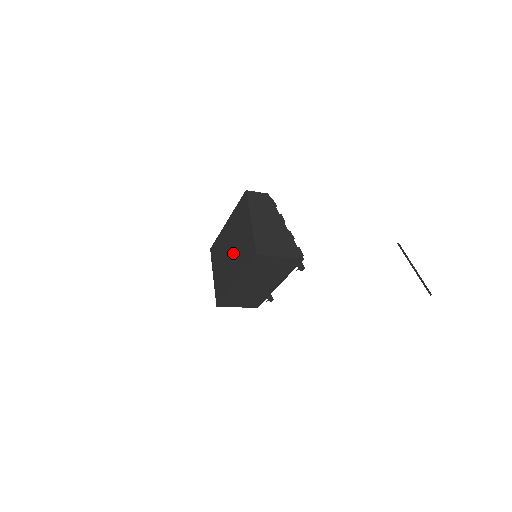
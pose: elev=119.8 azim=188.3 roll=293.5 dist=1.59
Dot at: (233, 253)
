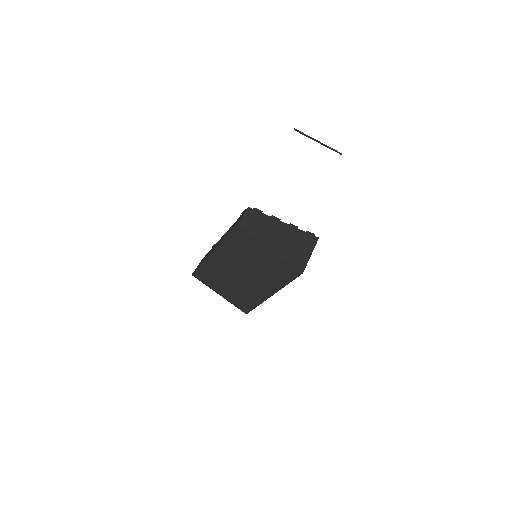
Dot at: (250, 275)
